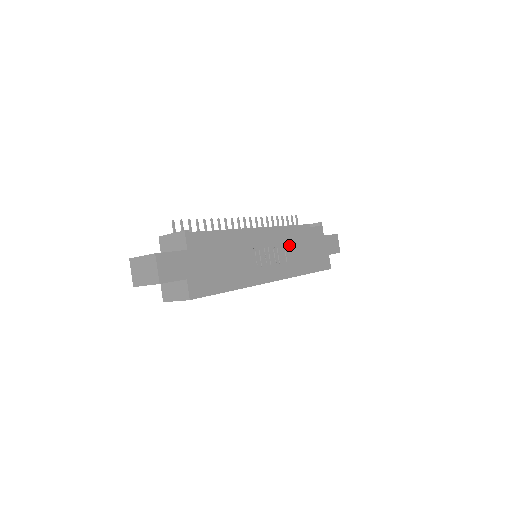
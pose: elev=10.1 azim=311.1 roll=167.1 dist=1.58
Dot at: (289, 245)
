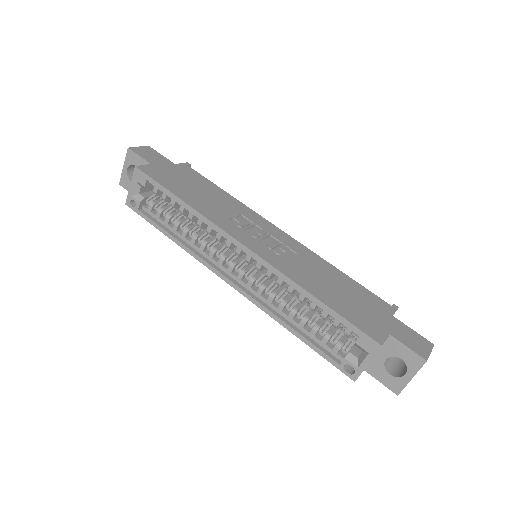
Dot at: (306, 261)
